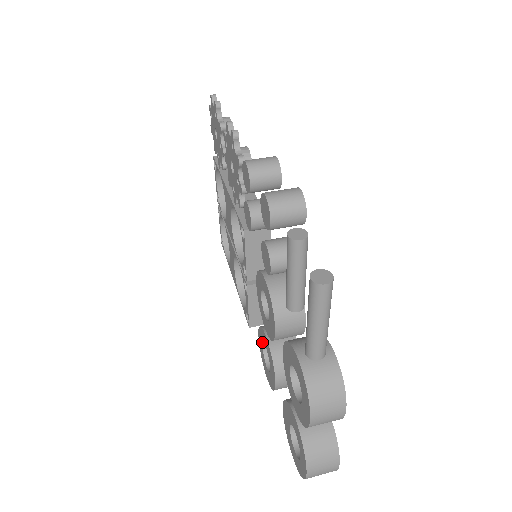
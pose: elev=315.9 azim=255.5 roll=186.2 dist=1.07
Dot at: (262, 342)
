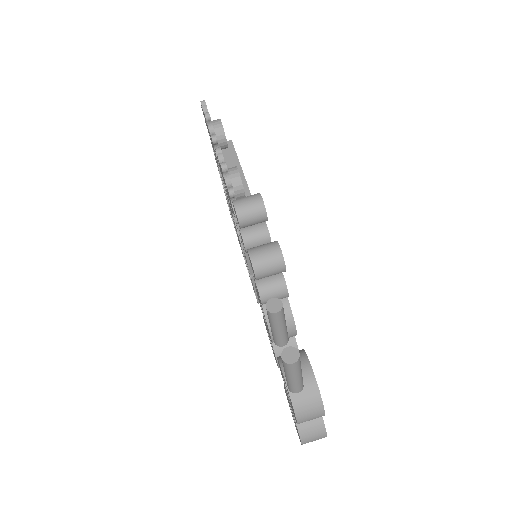
Dot at: occluded
